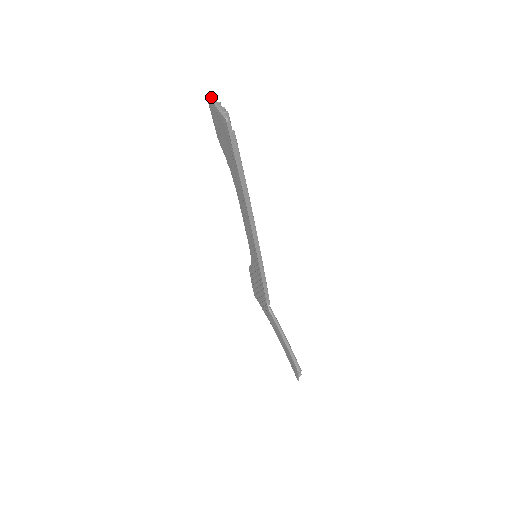
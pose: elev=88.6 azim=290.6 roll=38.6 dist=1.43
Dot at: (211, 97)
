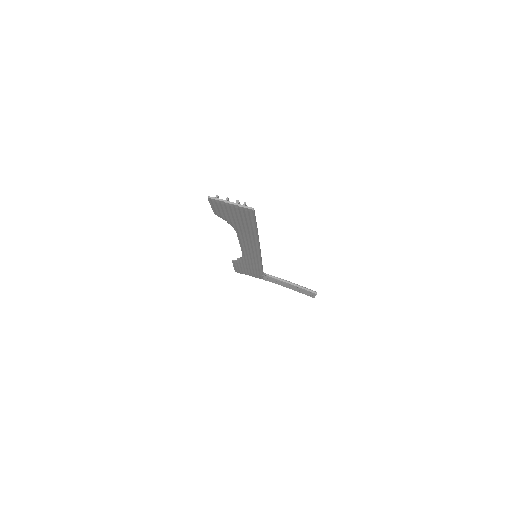
Dot at: (216, 198)
